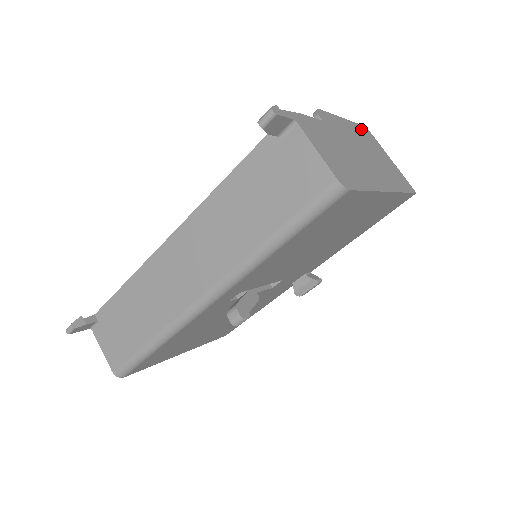
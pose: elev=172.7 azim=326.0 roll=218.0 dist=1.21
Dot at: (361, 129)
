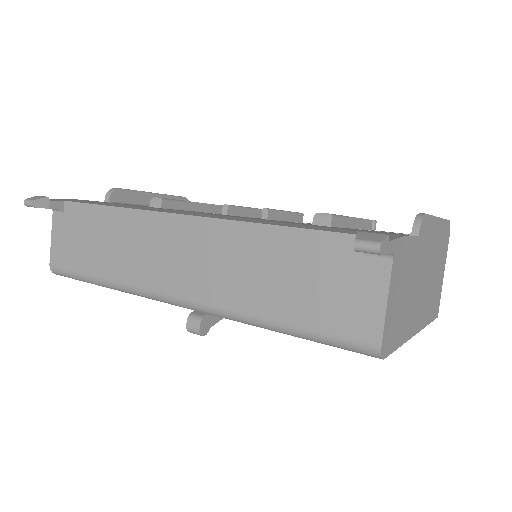
Dot at: (445, 229)
